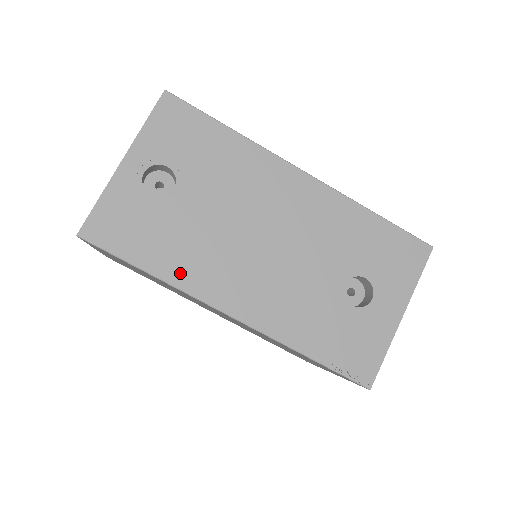
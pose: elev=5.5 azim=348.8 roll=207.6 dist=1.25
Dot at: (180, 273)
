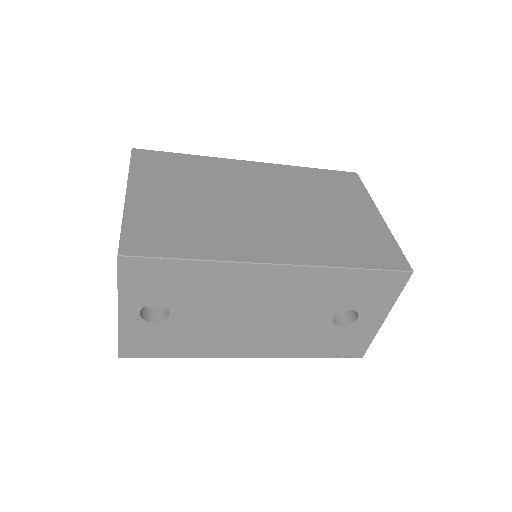
Dot at: (201, 351)
